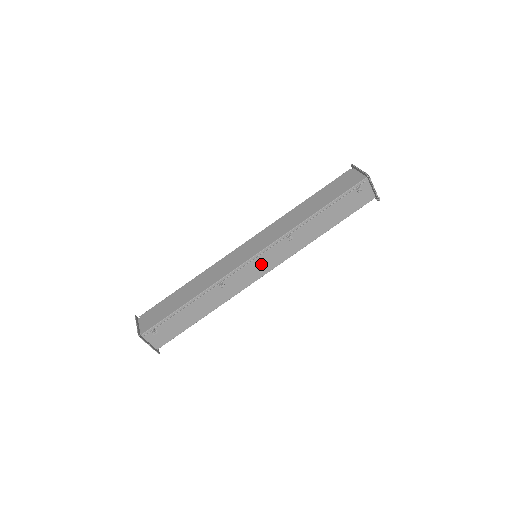
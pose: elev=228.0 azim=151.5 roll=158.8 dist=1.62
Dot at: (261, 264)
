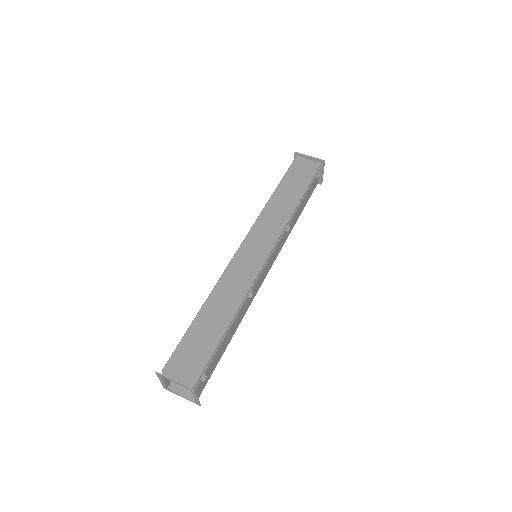
Dot at: (269, 262)
